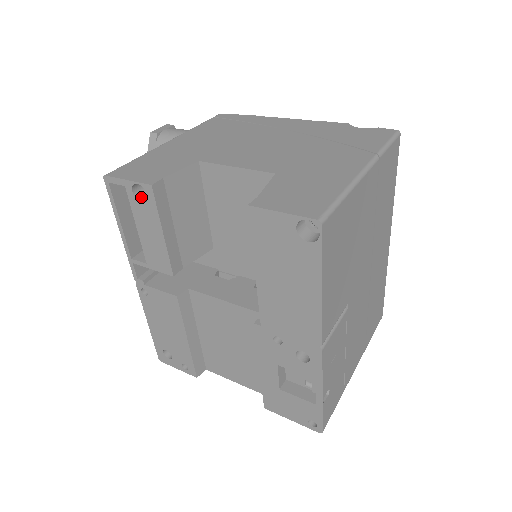
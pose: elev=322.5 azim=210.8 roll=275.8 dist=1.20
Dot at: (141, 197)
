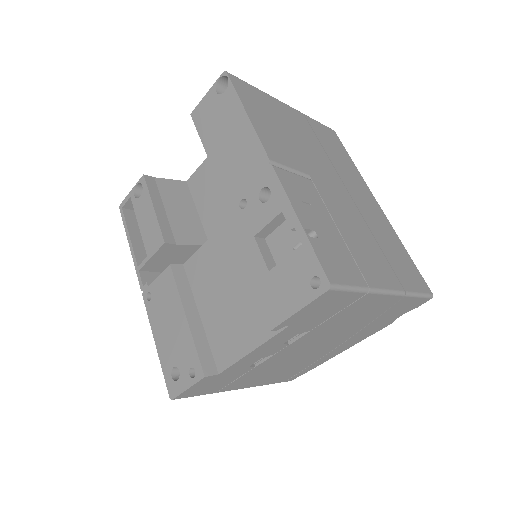
Dot at: occluded
